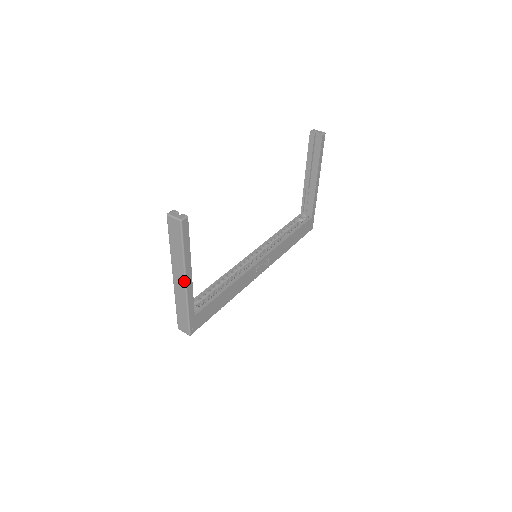
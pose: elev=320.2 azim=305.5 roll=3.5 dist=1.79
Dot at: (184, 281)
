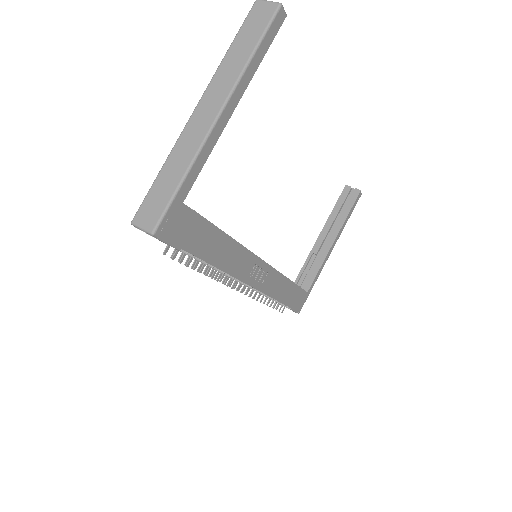
Dot at: (219, 110)
